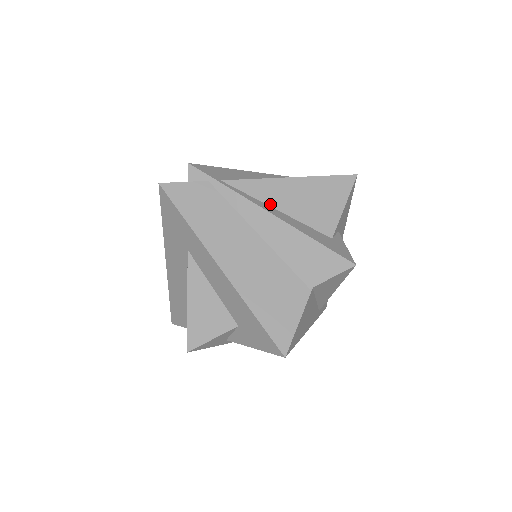
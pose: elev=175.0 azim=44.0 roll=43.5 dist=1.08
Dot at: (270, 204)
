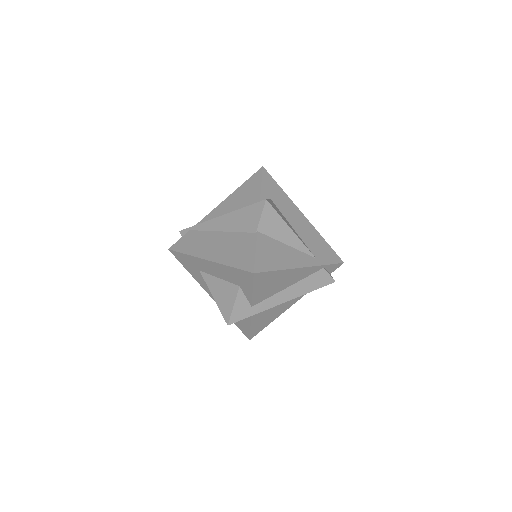
Dot at: occluded
